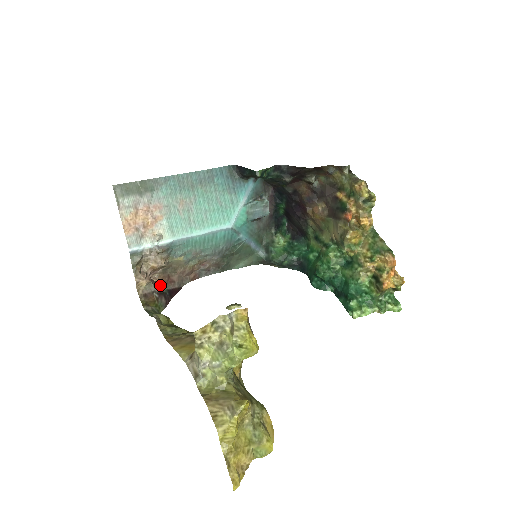
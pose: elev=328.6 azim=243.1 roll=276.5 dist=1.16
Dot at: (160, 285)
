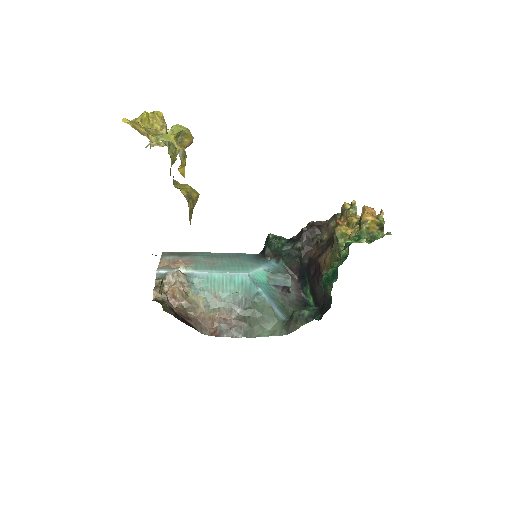
Dot at: (175, 311)
